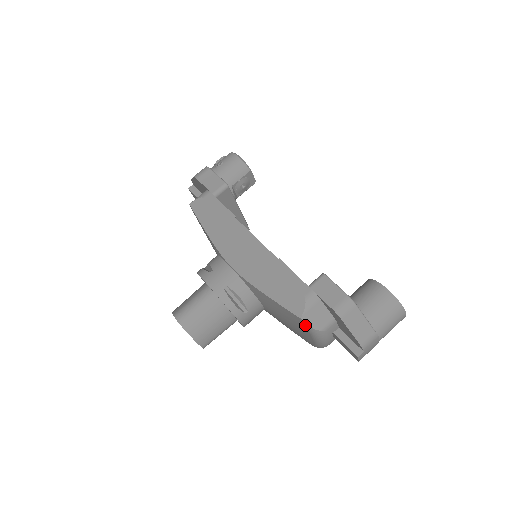
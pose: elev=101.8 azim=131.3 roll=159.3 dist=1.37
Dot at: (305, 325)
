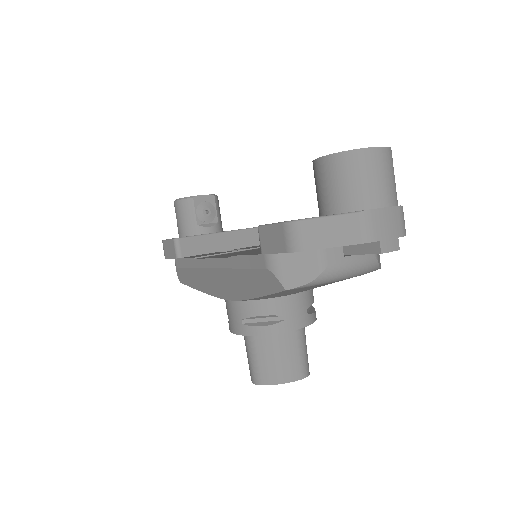
Dot at: (301, 288)
